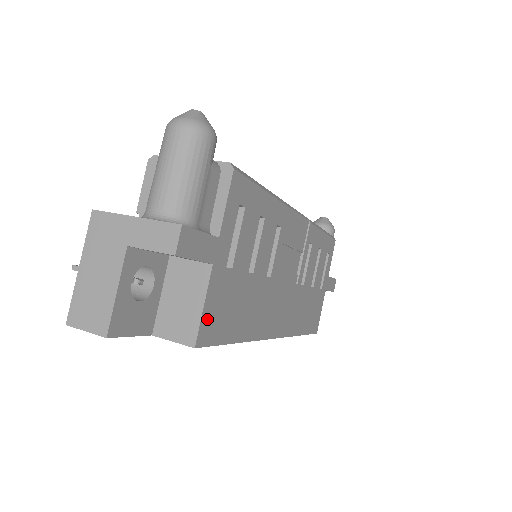
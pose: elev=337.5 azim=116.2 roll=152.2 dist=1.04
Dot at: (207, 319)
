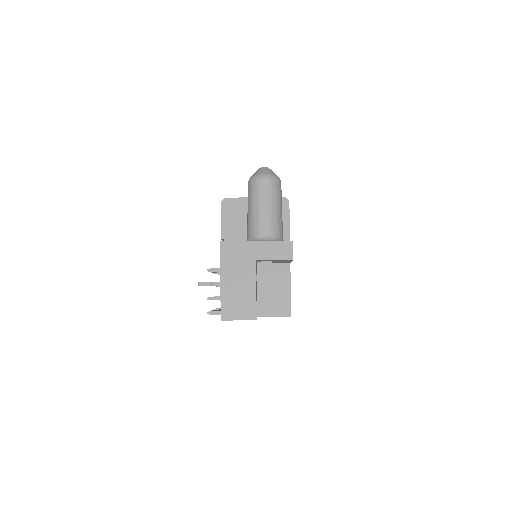
Dot at: (290, 298)
